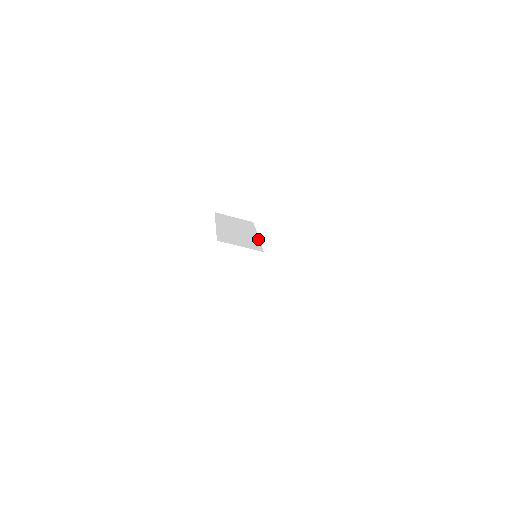
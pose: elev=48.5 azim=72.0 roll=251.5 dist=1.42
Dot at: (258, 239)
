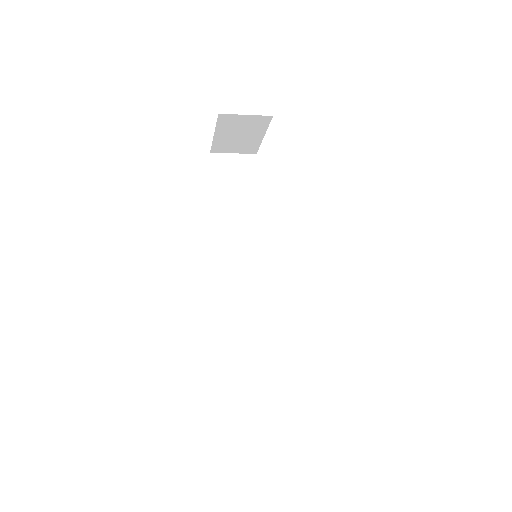
Dot at: (260, 213)
